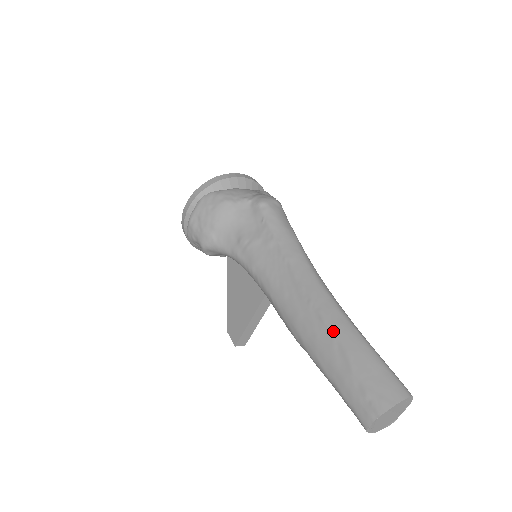
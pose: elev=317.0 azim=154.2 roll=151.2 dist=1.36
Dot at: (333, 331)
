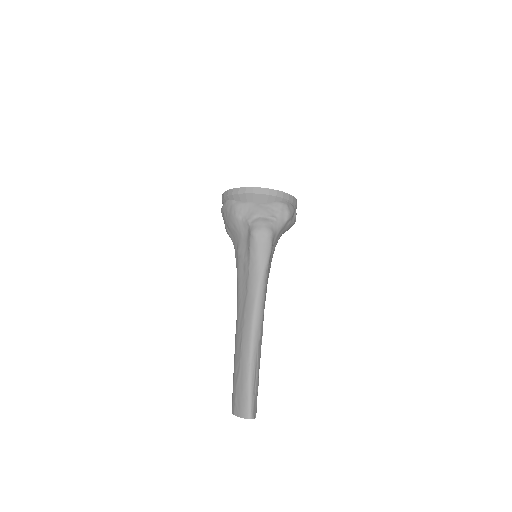
Dot at: (240, 357)
